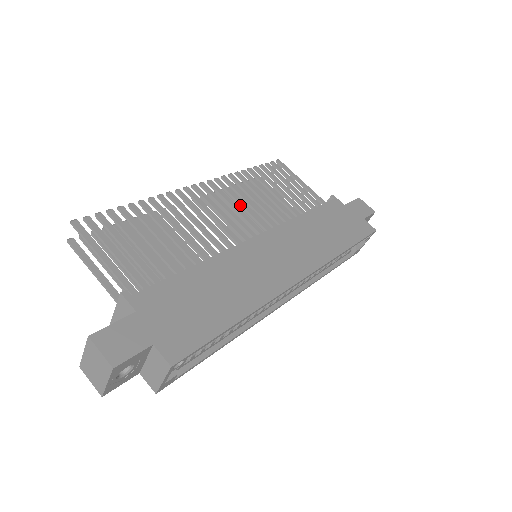
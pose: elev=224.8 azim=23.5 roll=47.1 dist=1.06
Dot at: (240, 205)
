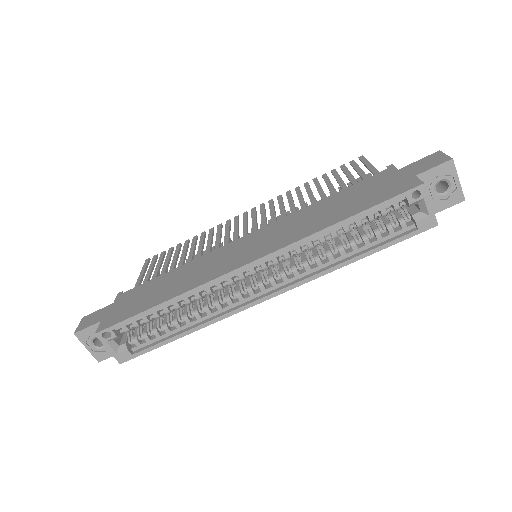
Dot at: (271, 215)
